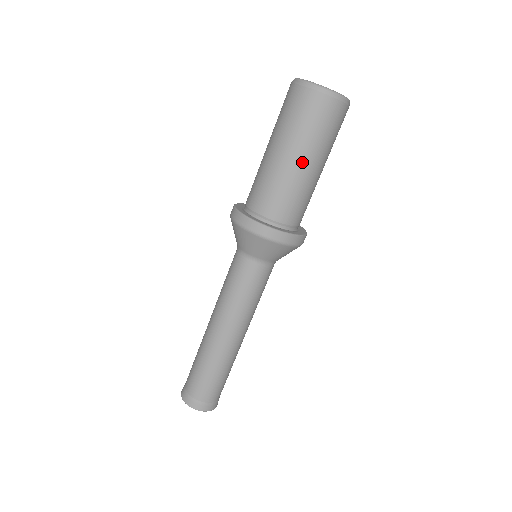
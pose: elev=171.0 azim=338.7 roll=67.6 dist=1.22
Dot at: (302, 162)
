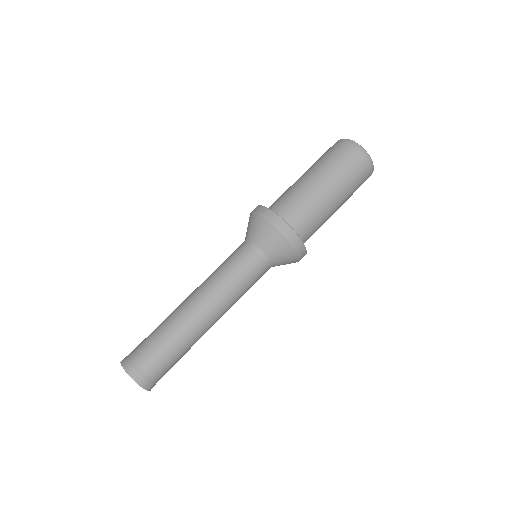
Dot at: (337, 201)
